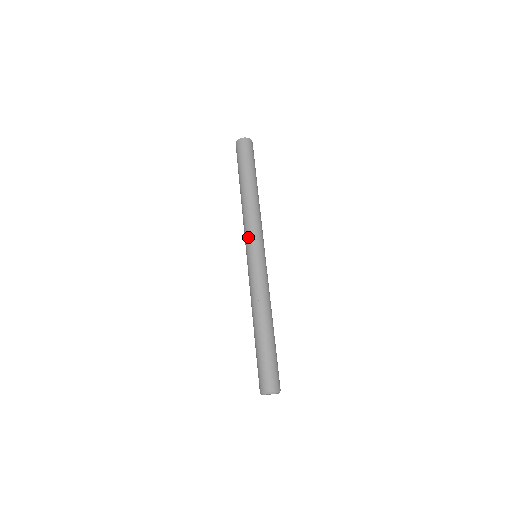
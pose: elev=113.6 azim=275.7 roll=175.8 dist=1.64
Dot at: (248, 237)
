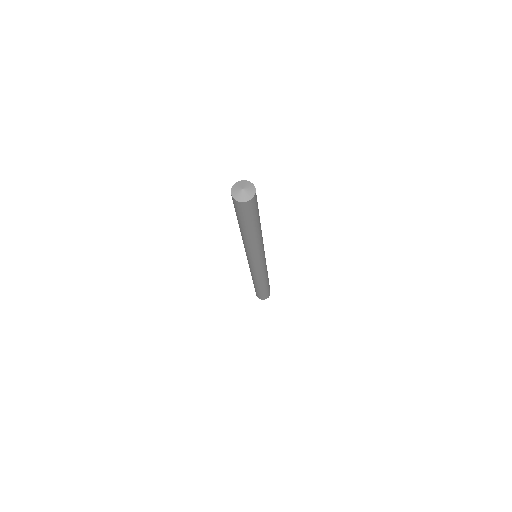
Dot at: (249, 257)
